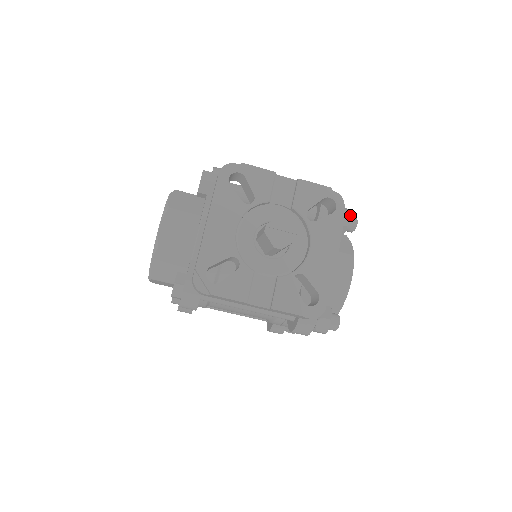
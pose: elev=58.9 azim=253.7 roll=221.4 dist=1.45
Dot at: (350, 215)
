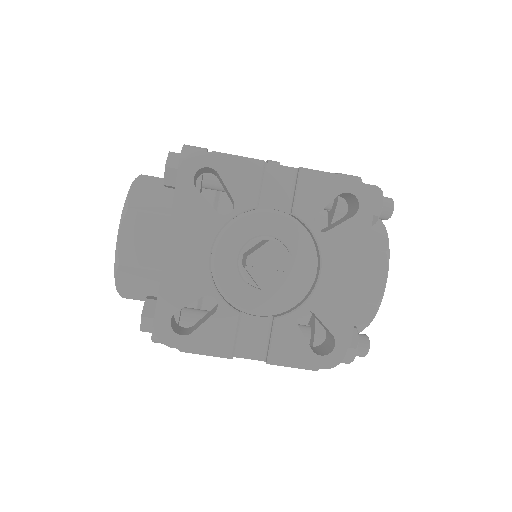
Dot at: occluded
